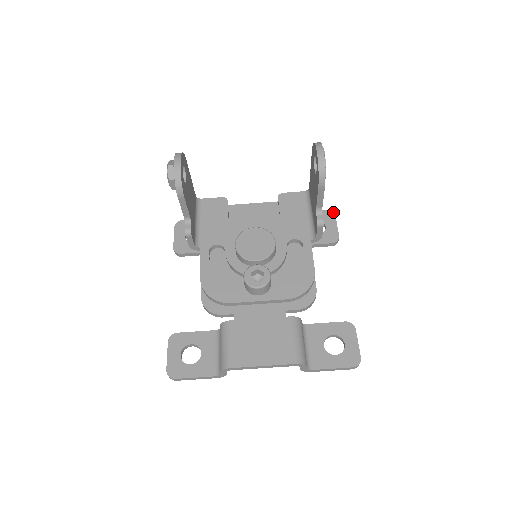
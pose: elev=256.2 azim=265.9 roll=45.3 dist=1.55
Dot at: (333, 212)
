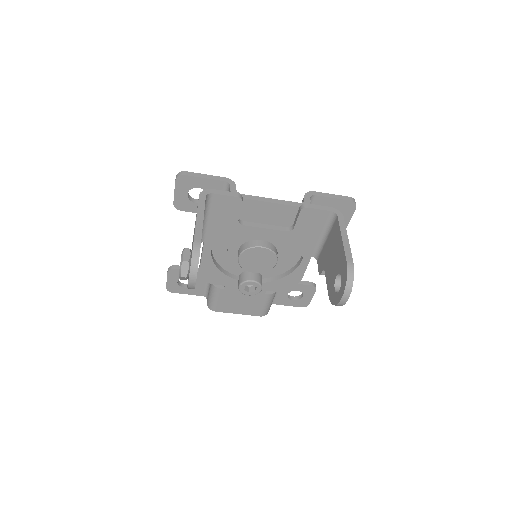
Dot at: occluded
